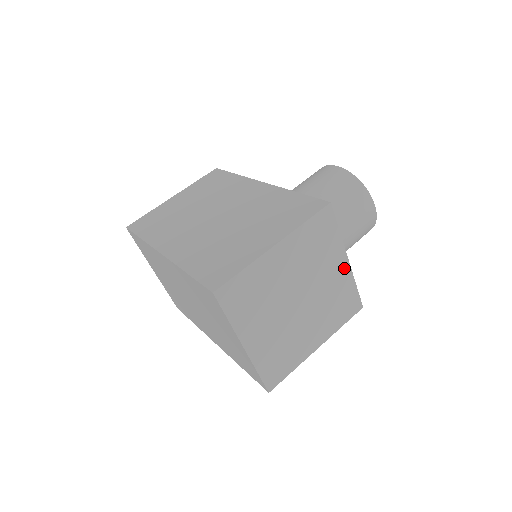
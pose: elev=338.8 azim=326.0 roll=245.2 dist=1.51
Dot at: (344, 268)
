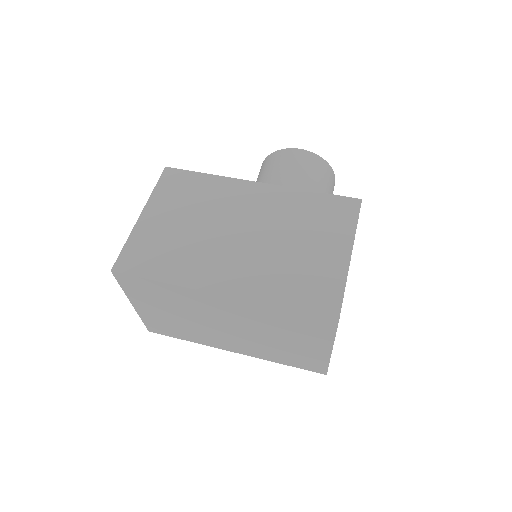
Dot at: occluded
